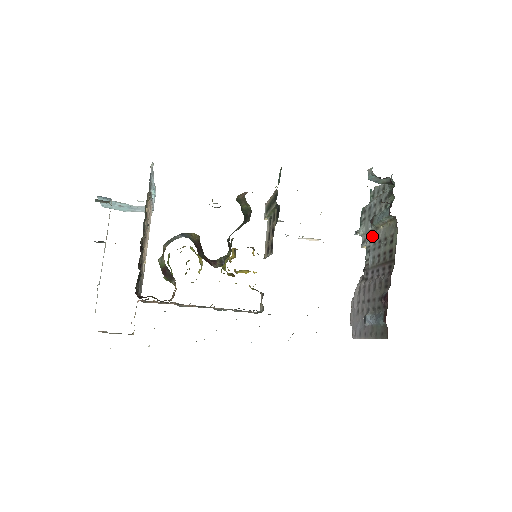
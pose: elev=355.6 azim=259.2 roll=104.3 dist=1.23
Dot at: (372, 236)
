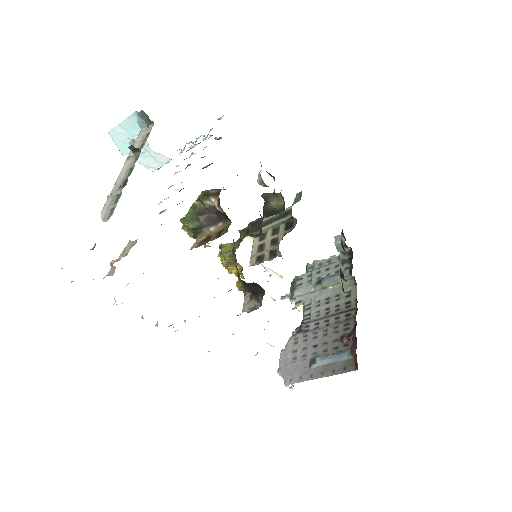
Dot at: (314, 296)
